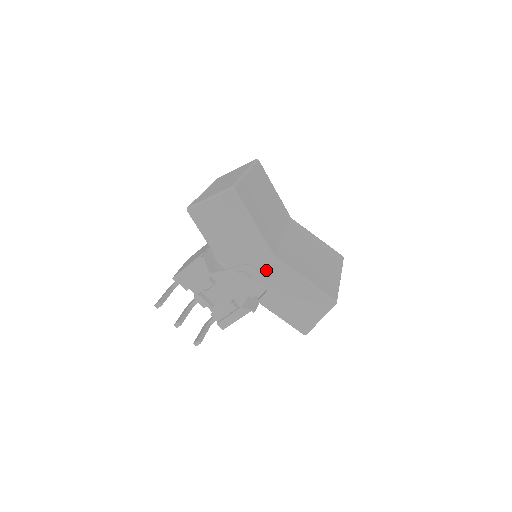
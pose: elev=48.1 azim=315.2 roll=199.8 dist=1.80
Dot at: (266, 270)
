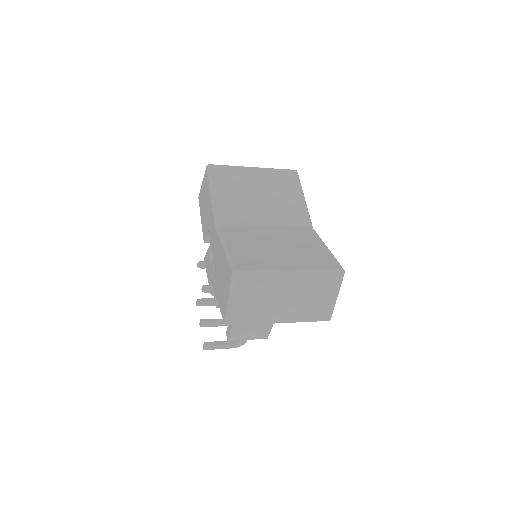
Dot at: (214, 242)
